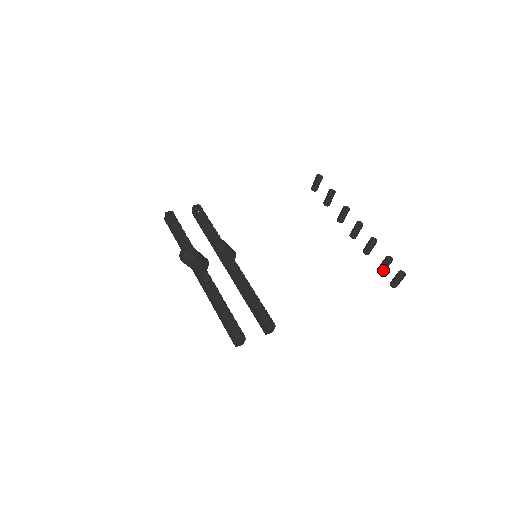
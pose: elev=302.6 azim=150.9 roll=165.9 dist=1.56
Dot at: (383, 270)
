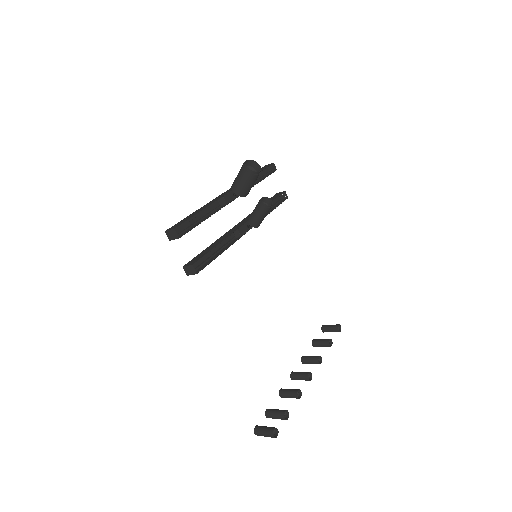
Dot at: (270, 414)
